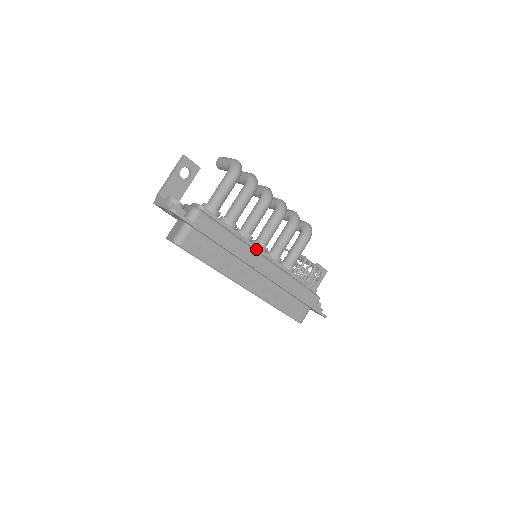
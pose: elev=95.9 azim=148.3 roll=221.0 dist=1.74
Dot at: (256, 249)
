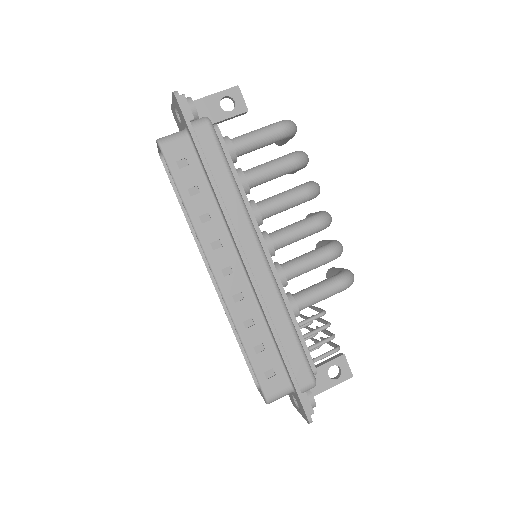
Dot at: (257, 233)
